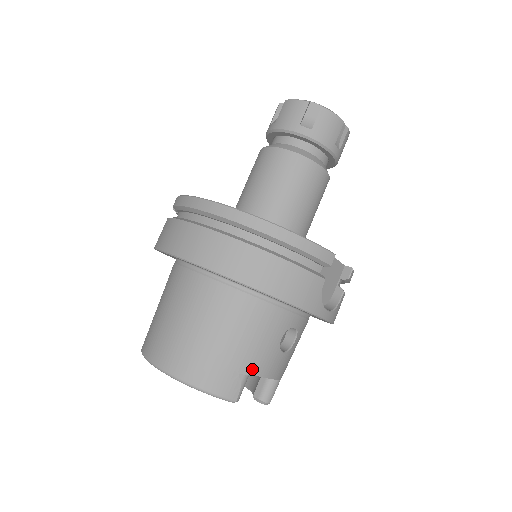
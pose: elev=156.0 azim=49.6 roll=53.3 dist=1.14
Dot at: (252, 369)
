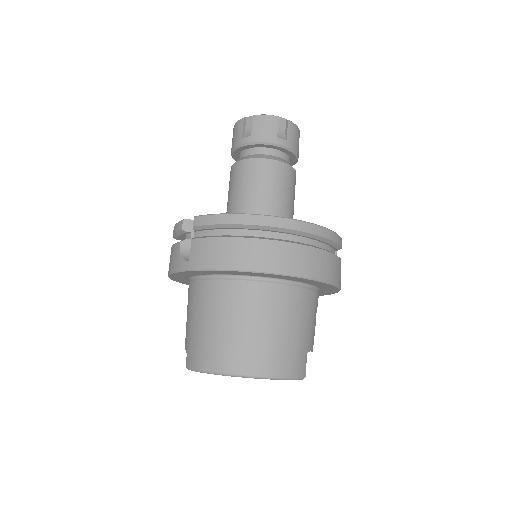
Dot at: (309, 347)
